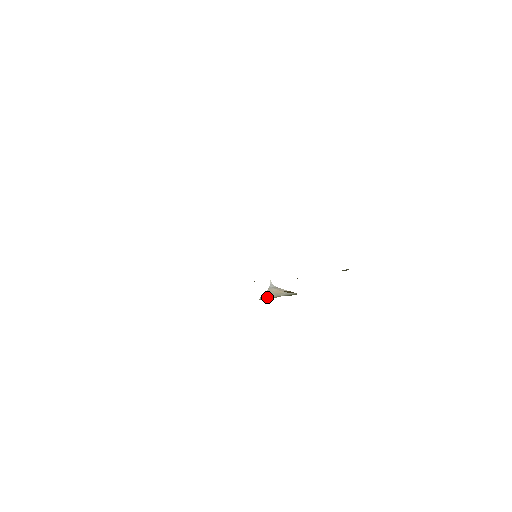
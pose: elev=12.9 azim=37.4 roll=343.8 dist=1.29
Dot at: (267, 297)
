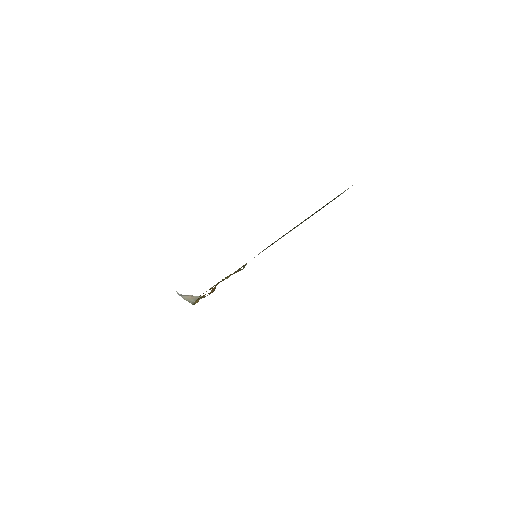
Dot at: (193, 301)
